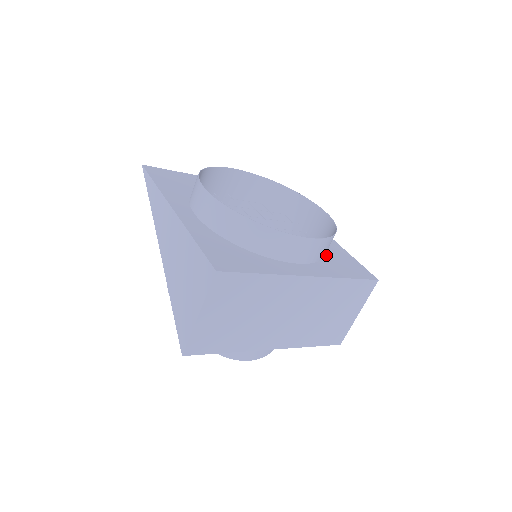
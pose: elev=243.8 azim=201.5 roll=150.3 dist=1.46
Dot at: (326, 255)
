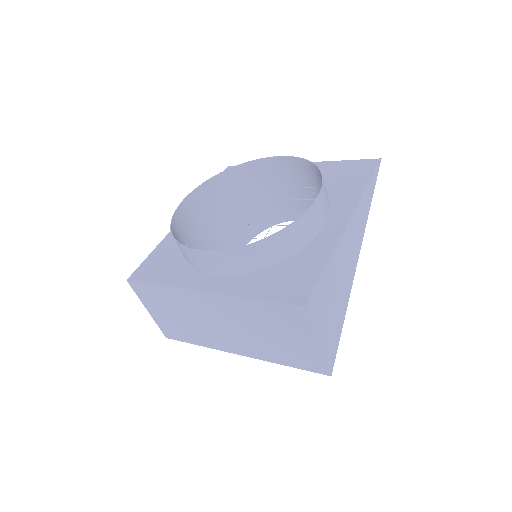
Dot at: (278, 263)
